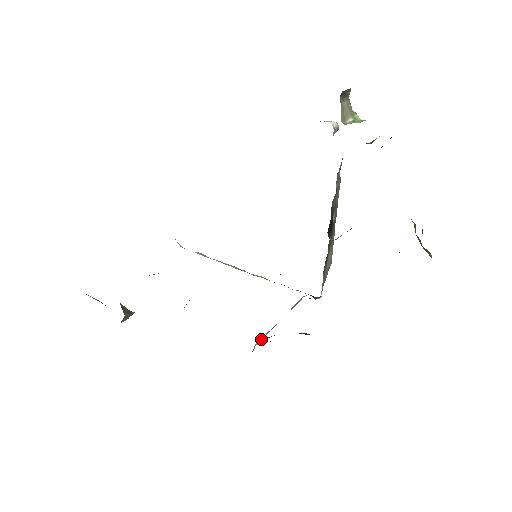
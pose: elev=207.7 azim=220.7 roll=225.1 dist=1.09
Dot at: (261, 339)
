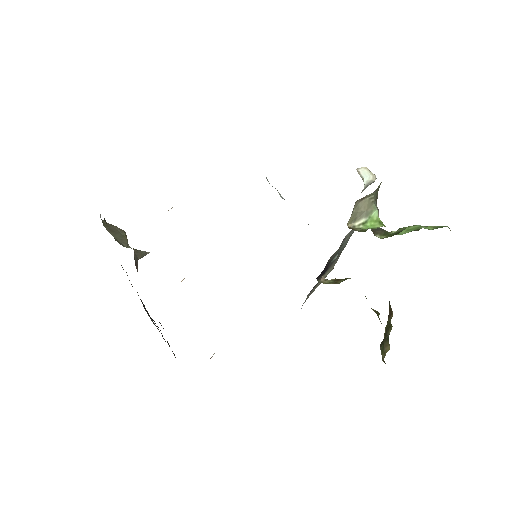
Dot at: occluded
